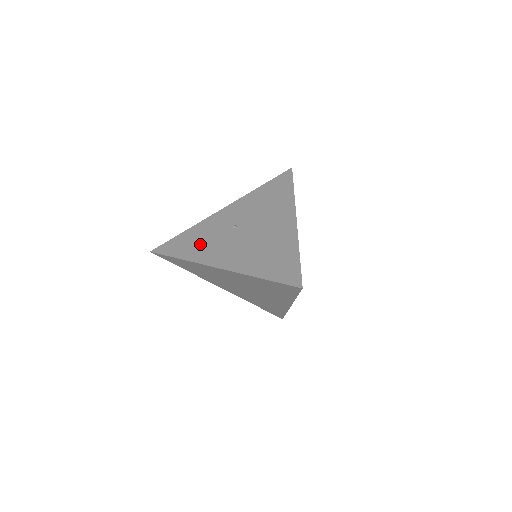
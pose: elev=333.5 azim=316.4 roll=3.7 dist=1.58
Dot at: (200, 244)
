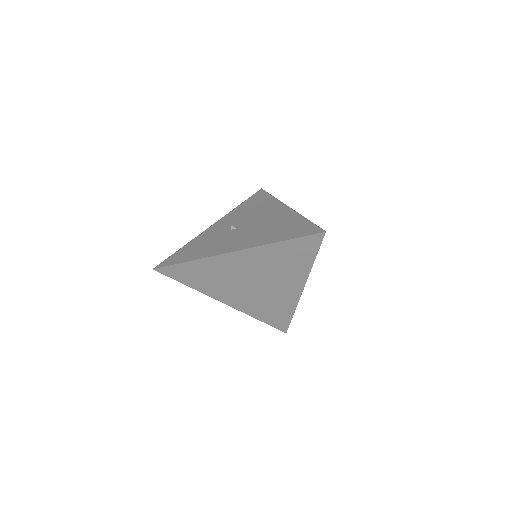
Dot at: (204, 247)
